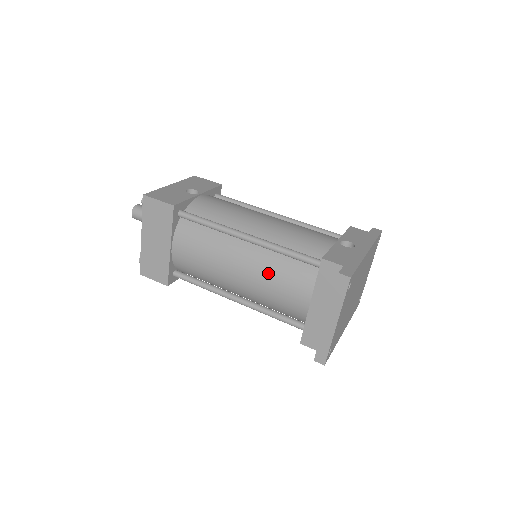
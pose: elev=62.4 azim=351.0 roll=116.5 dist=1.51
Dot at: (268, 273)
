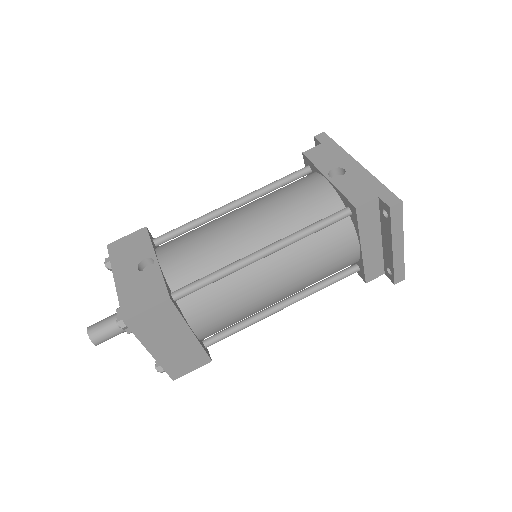
Dot at: (307, 262)
